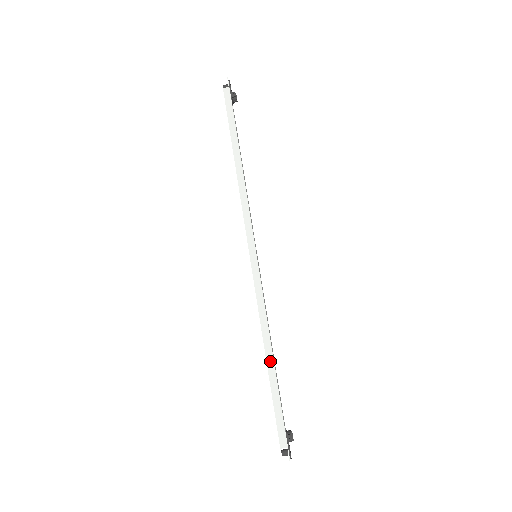
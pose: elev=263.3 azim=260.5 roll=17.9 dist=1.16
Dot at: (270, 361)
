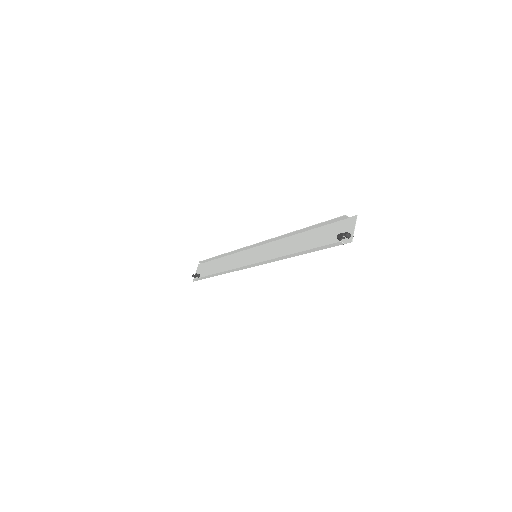
Dot at: (216, 275)
